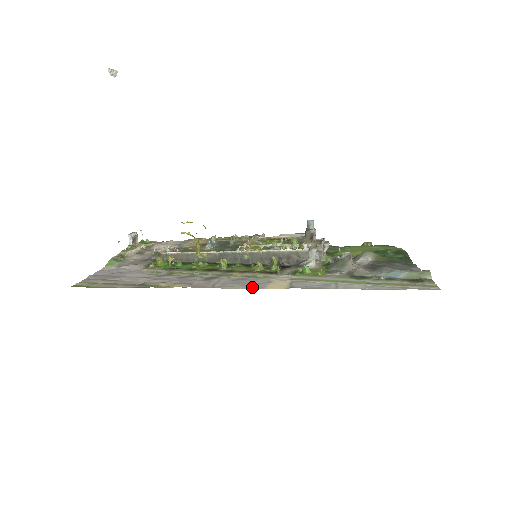
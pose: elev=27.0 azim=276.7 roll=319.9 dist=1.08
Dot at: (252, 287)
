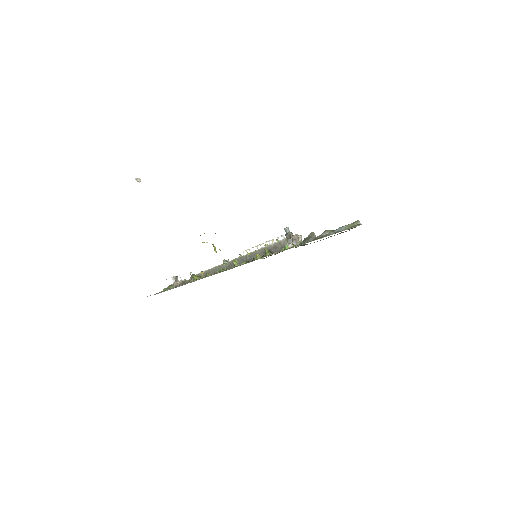
Dot at: occluded
